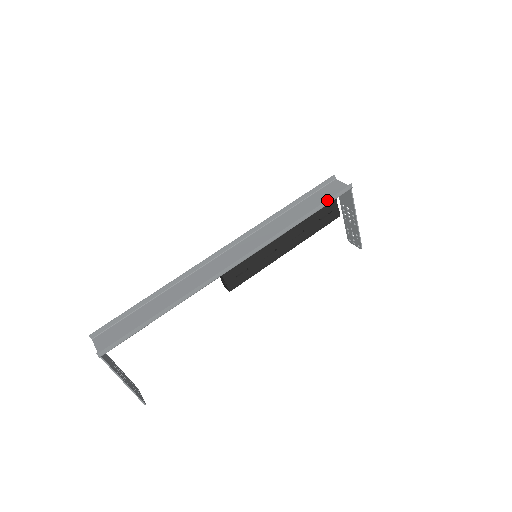
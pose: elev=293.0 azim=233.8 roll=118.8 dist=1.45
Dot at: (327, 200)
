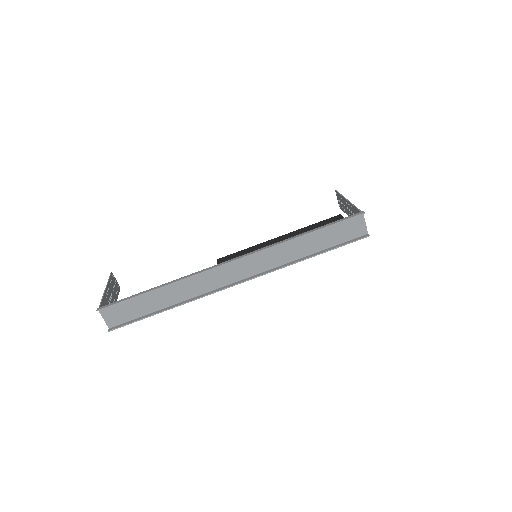
Dot at: (341, 246)
